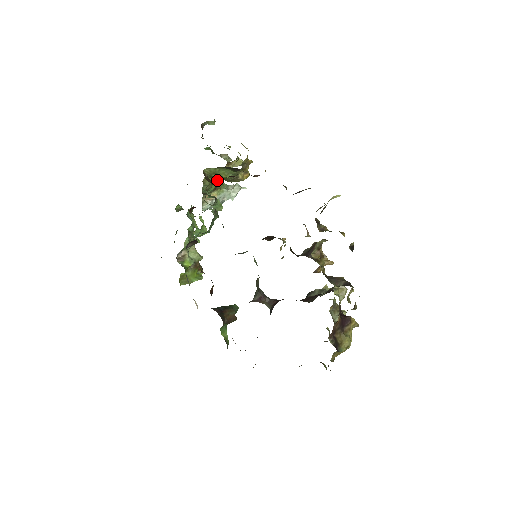
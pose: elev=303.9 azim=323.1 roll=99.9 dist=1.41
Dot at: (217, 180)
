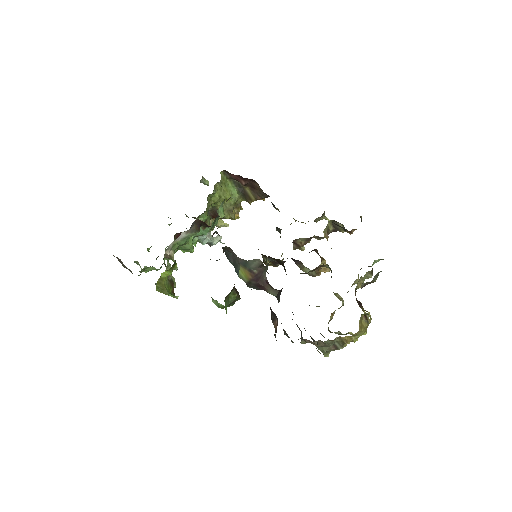
Dot at: (208, 216)
